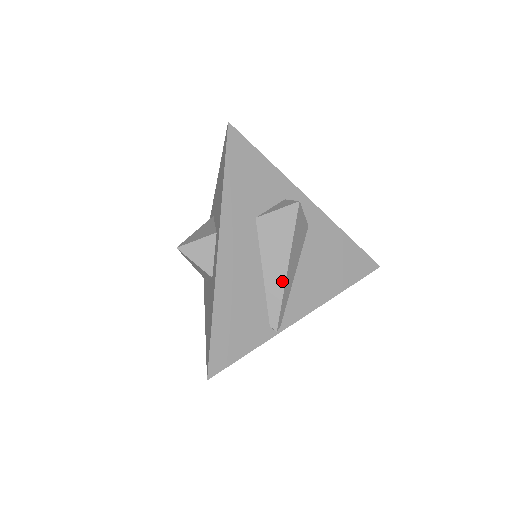
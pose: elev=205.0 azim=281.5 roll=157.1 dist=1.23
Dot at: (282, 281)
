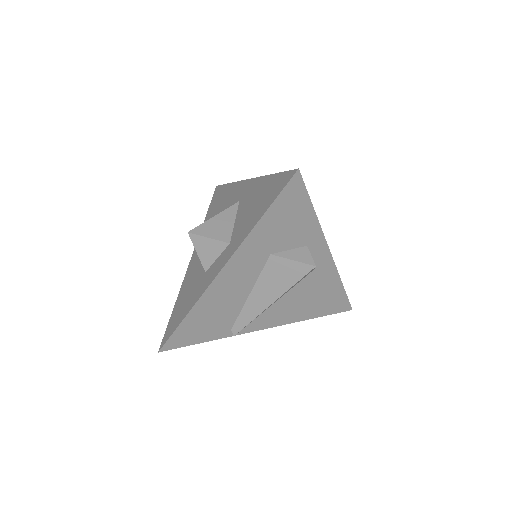
Dot at: (261, 309)
